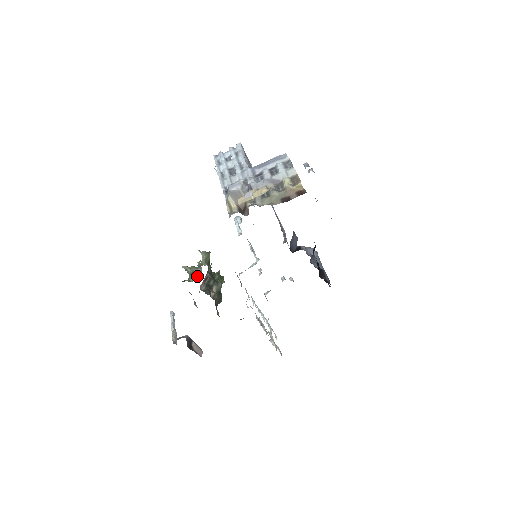
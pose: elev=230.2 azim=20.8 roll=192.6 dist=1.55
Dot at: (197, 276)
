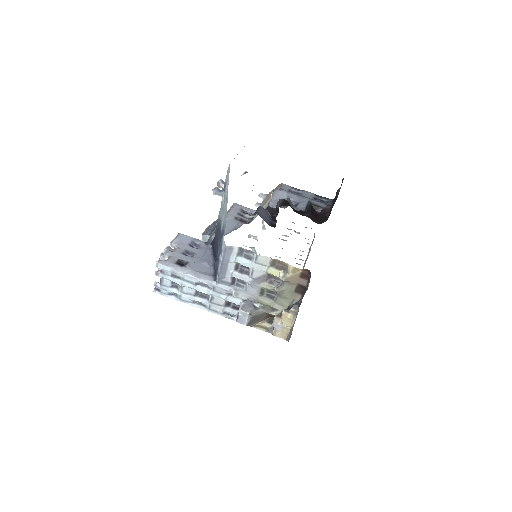
Dot at: occluded
